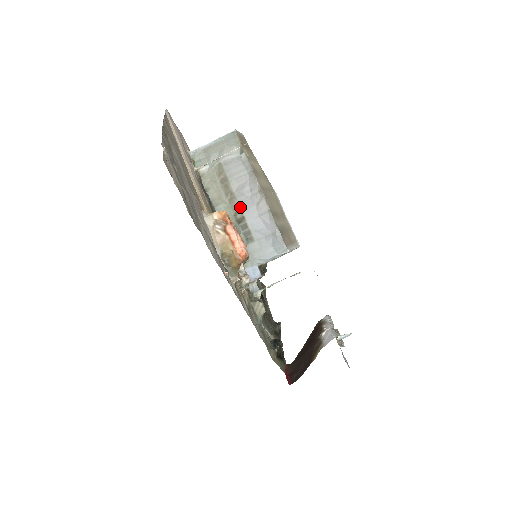
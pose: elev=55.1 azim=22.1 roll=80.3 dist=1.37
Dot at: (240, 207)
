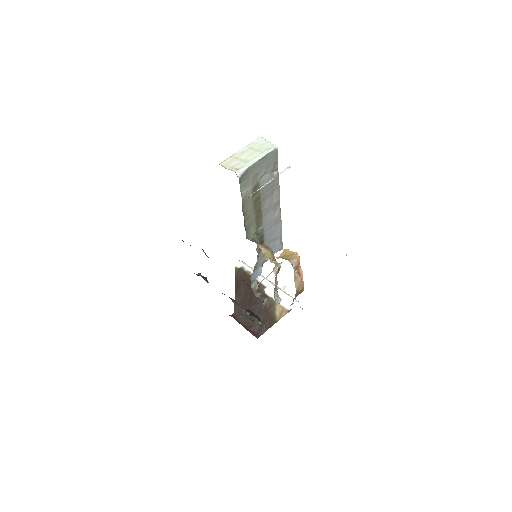
Dot at: (262, 221)
